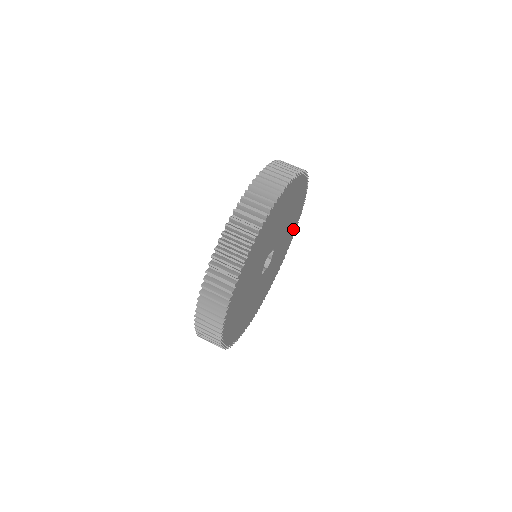
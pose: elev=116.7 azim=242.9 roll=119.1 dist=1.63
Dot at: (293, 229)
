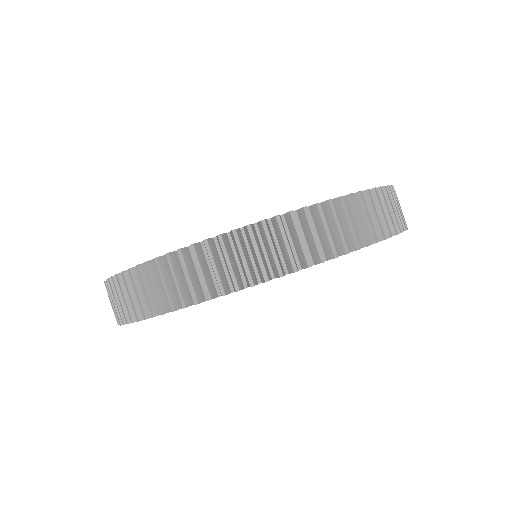
Dot at: occluded
